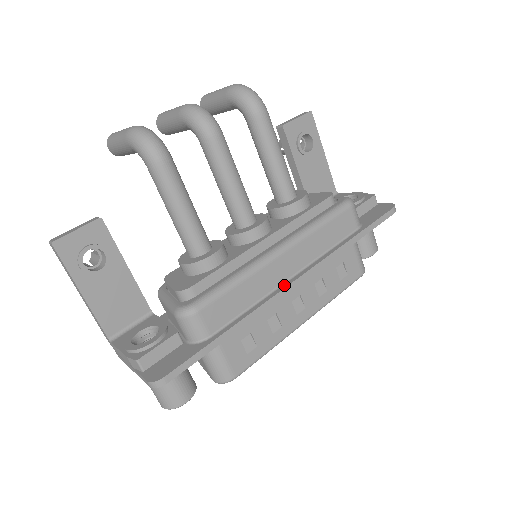
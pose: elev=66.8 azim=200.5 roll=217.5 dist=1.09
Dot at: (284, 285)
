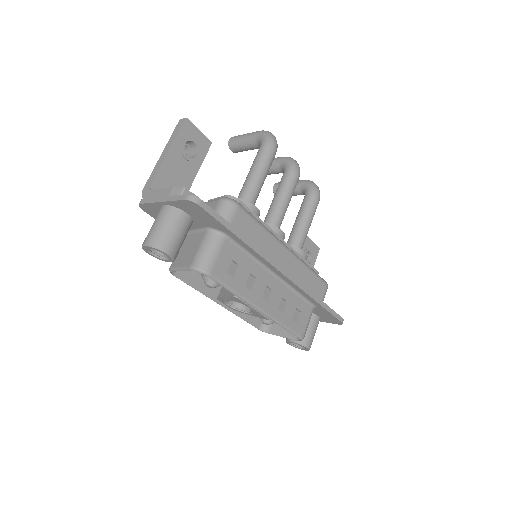
Dot at: (277, 264)
